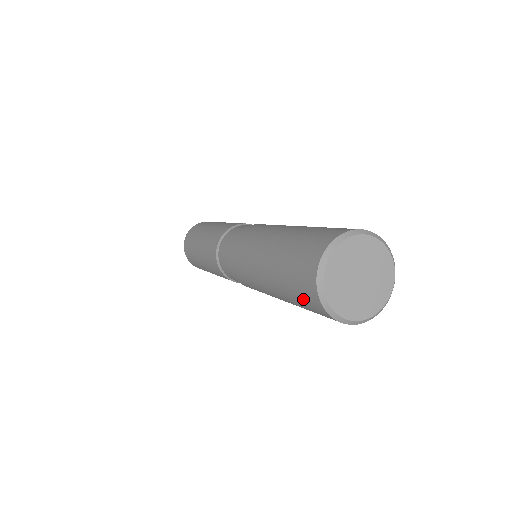
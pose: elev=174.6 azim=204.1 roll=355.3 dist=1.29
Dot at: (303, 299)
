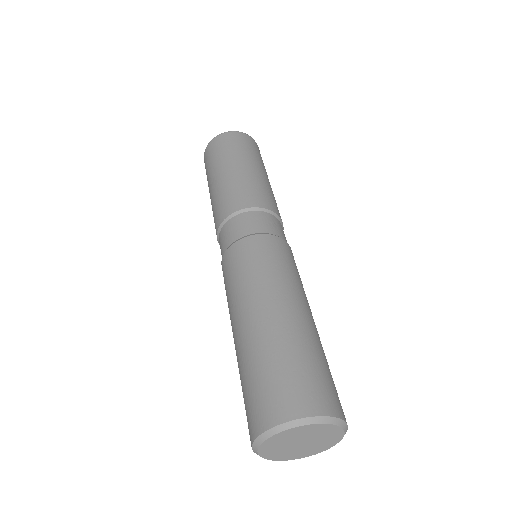
Dot at: occluded
